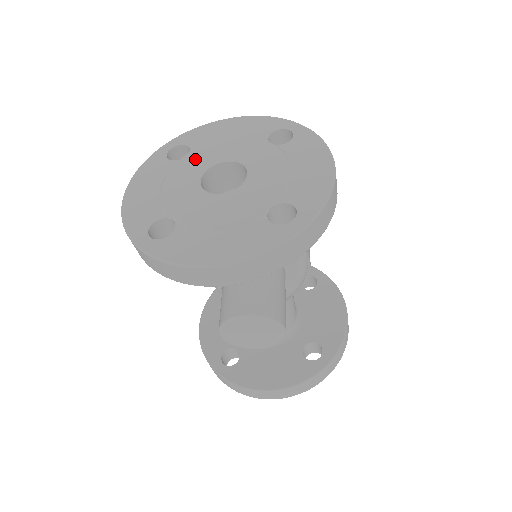
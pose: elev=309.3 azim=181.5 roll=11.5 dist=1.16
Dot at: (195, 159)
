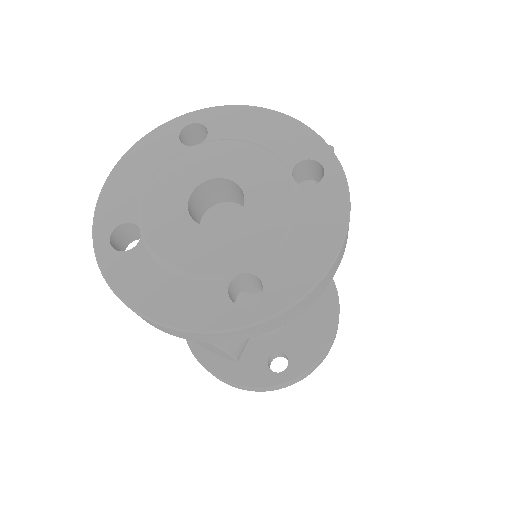
Dot at: (202, 157)
